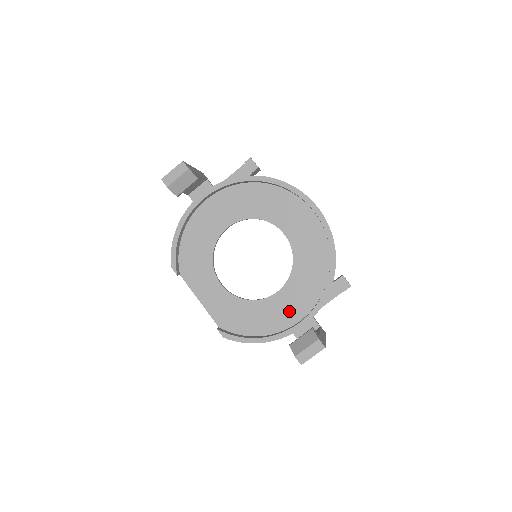
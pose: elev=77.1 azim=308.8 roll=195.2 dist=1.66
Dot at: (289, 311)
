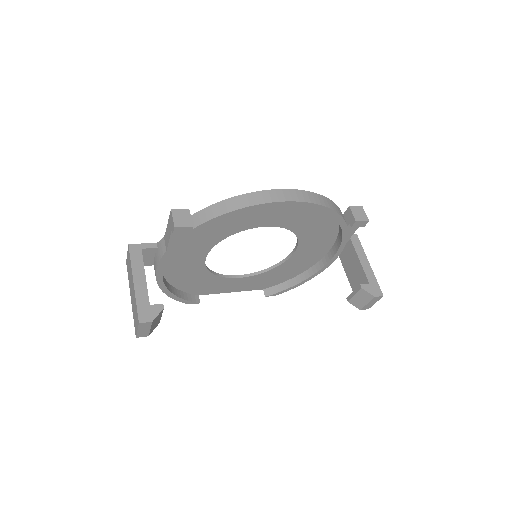
Dot at: (315, 252)
